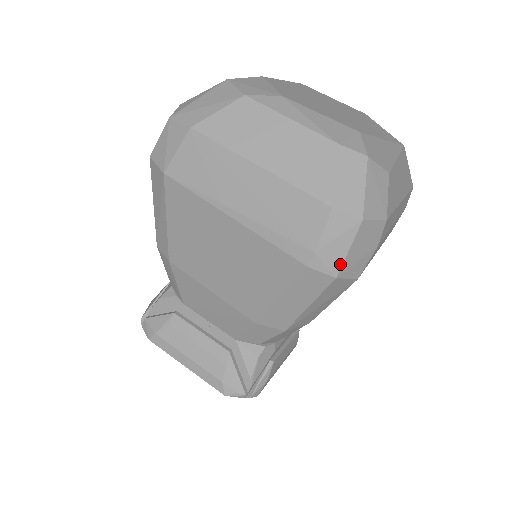
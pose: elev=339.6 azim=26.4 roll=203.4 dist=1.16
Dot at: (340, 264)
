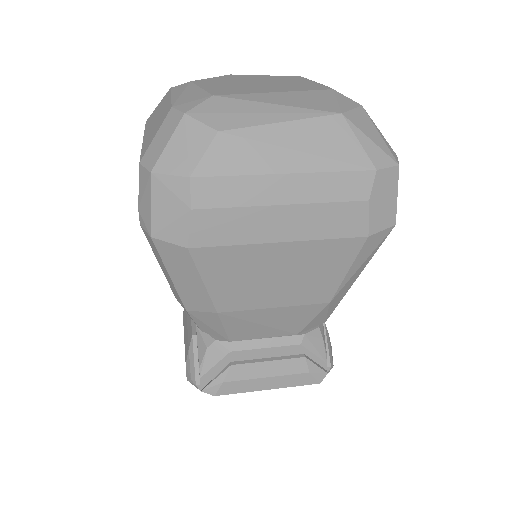
Dot at: (150, 221)
